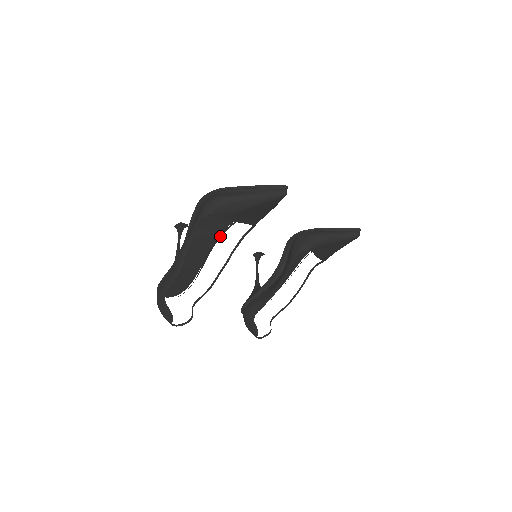
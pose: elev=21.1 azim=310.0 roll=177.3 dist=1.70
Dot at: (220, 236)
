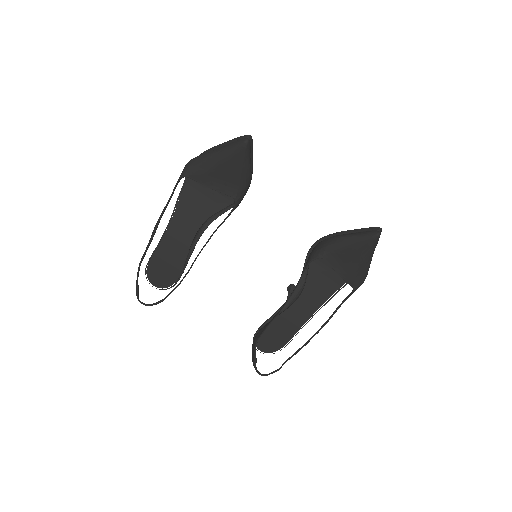
Dot at: (212, 221)
